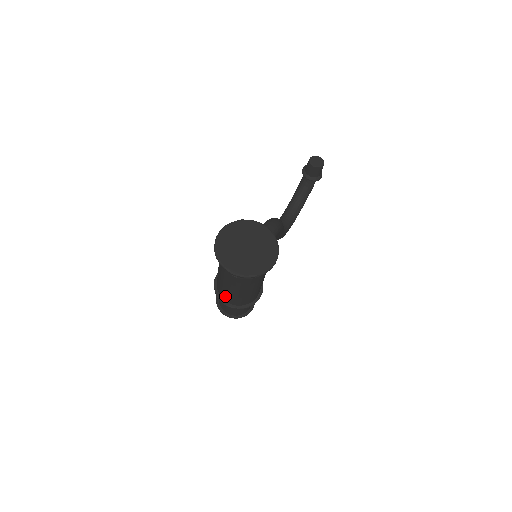
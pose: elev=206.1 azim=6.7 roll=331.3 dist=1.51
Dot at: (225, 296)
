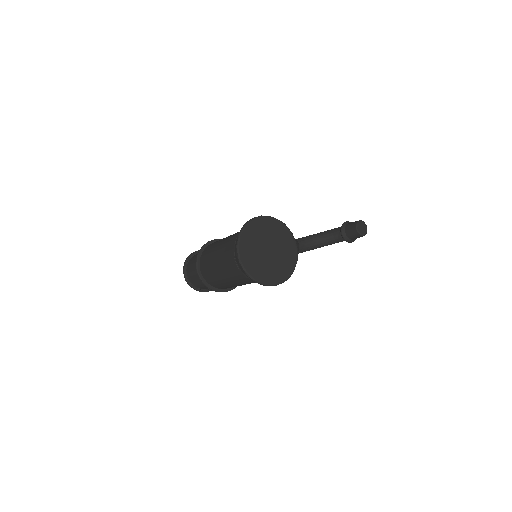
Dot at: (205, 264)
